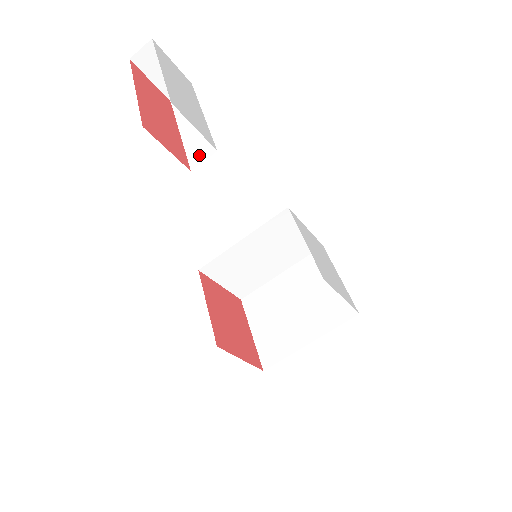
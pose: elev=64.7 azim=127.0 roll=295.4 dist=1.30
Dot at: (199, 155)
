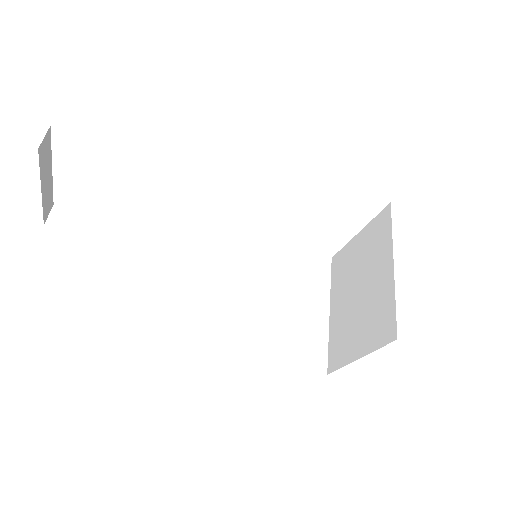
Dot at: occluded
